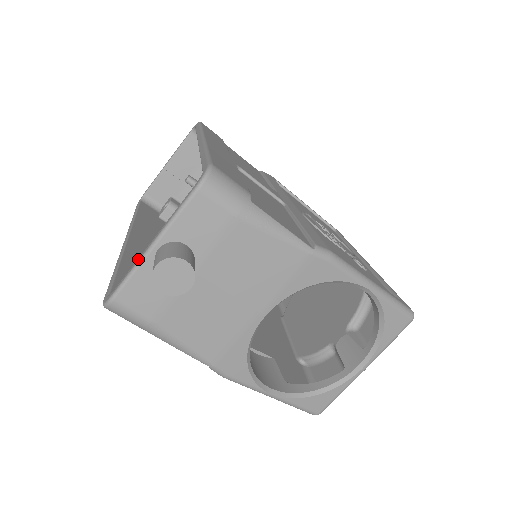
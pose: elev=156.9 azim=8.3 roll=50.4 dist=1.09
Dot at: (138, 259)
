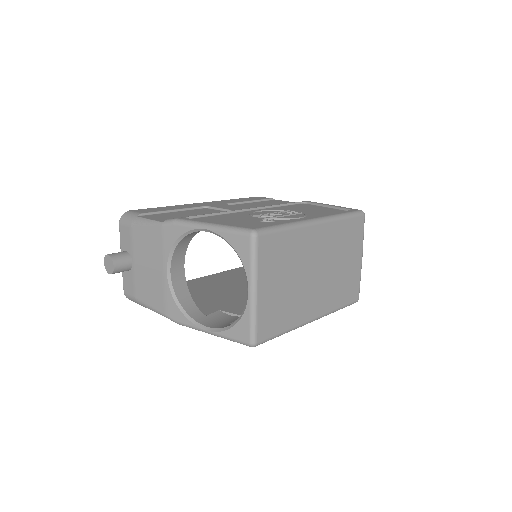
Dot at: occluded
